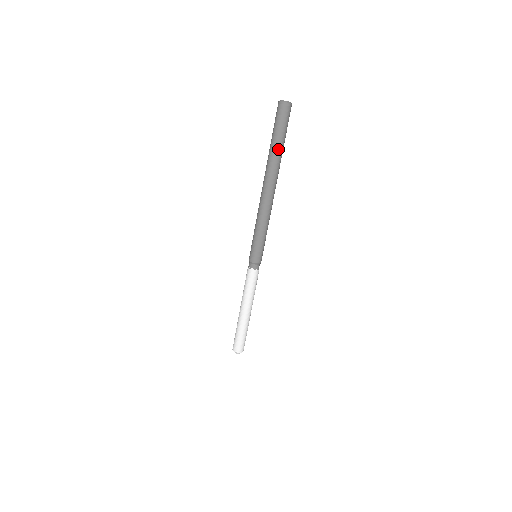
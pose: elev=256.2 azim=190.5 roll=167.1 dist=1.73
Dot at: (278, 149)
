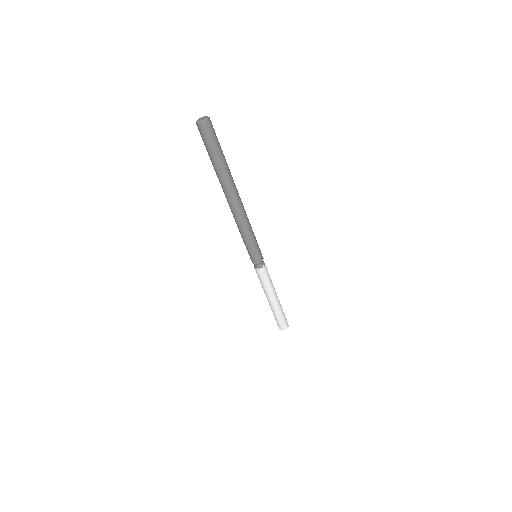
Dot at: (223, 165)
